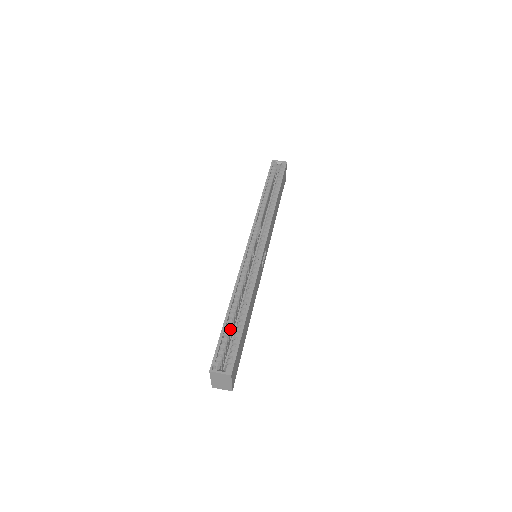
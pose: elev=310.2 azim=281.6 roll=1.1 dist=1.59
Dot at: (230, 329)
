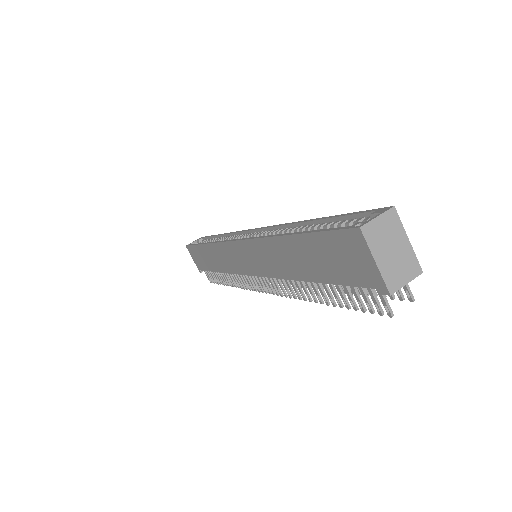
Dot at: occluded
